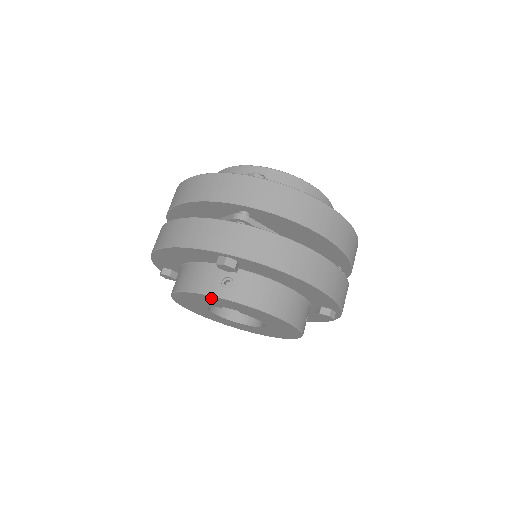
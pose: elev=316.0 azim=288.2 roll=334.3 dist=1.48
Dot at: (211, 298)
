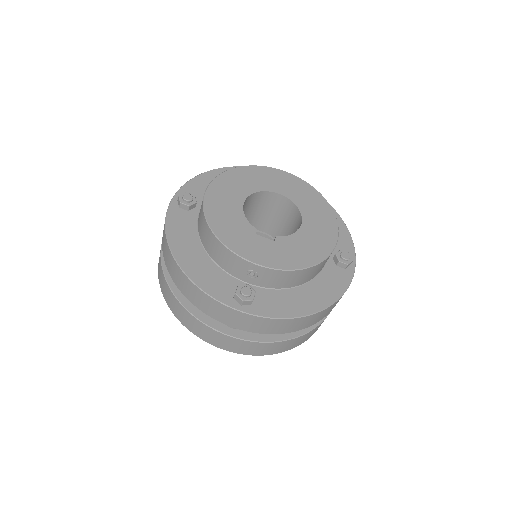
Dot at: occluded
